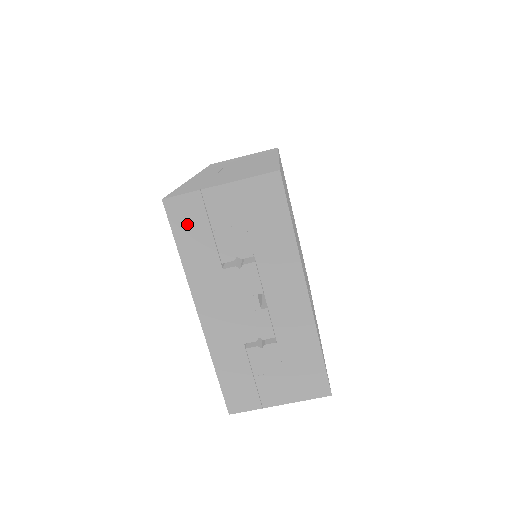
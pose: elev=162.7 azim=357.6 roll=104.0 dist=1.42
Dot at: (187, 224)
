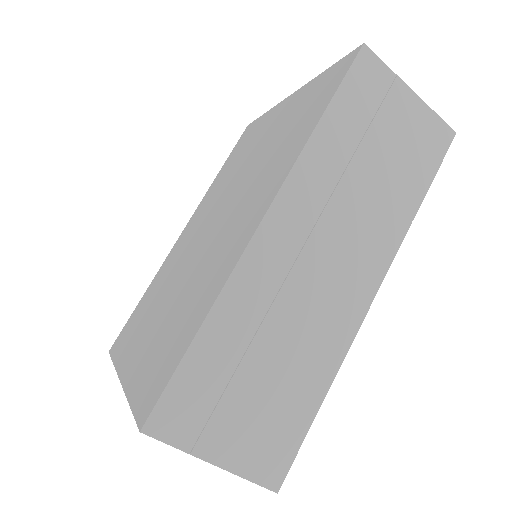
Dot at: occluded
